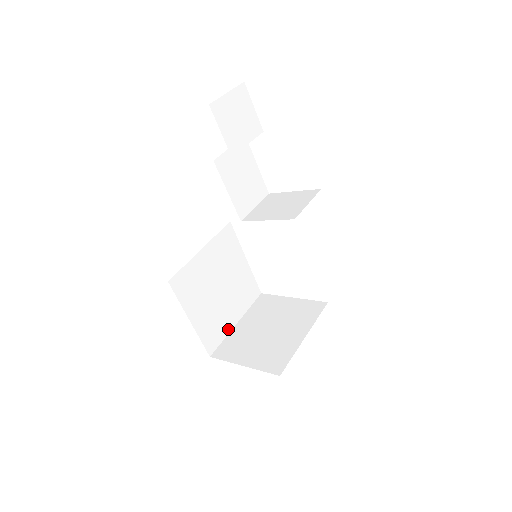
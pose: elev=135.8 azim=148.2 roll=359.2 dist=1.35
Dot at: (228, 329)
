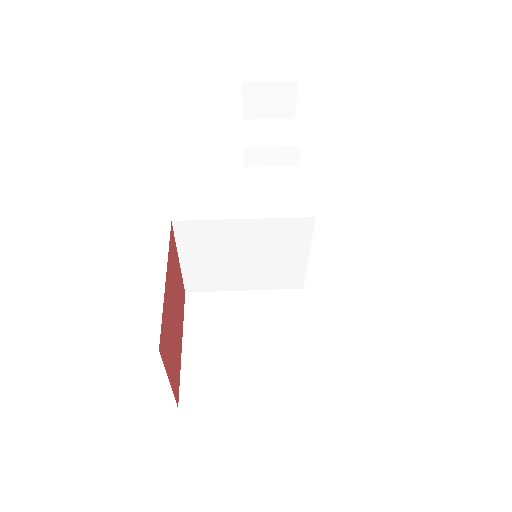
Dot at: (229, 400)
